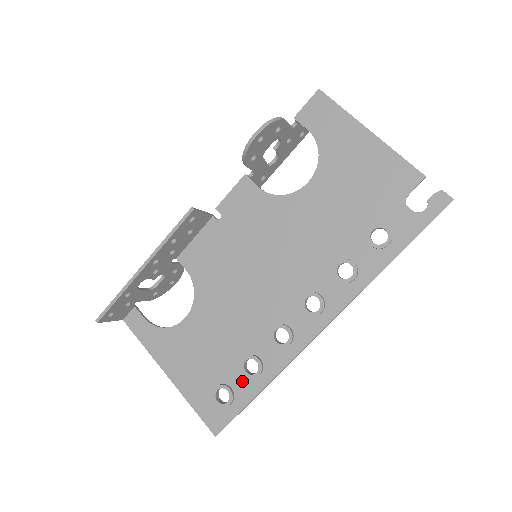
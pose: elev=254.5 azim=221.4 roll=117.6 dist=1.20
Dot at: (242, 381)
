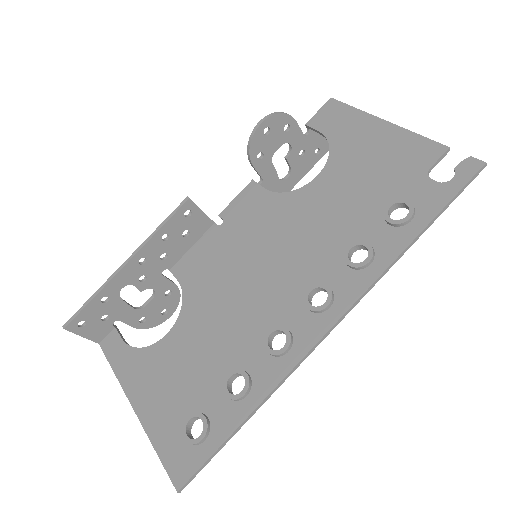
Dot at: (223, 406)
